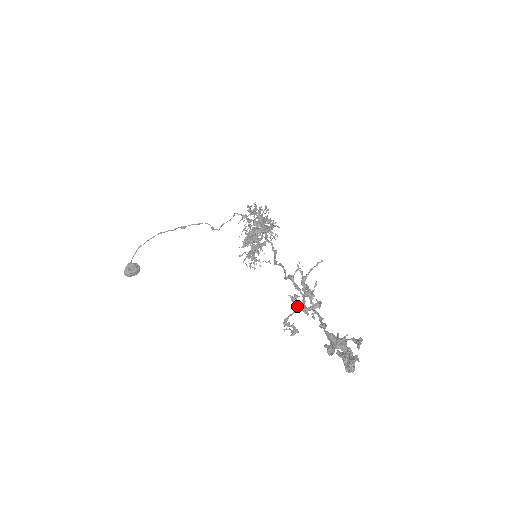
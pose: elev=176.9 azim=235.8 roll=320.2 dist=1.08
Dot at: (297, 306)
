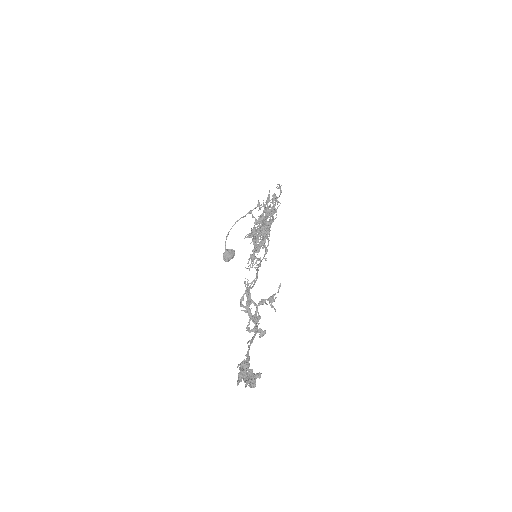
Dot at: (250, 318)
